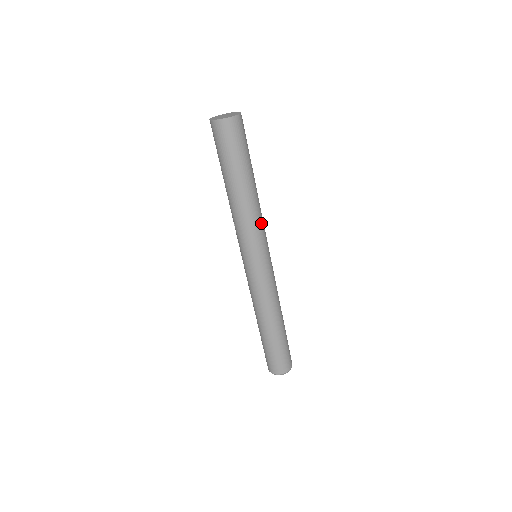
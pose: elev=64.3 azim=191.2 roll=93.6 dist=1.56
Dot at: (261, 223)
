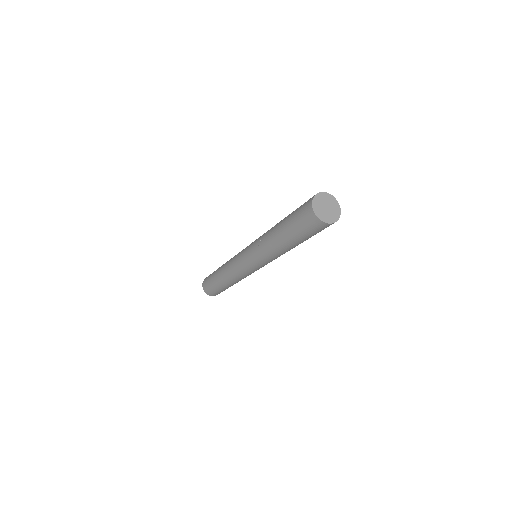
Dot at: occluded
